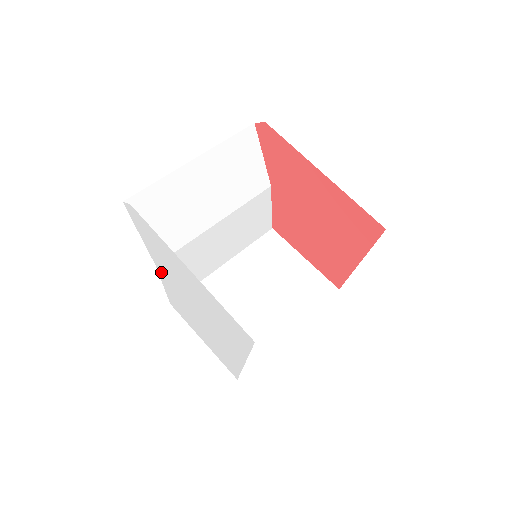
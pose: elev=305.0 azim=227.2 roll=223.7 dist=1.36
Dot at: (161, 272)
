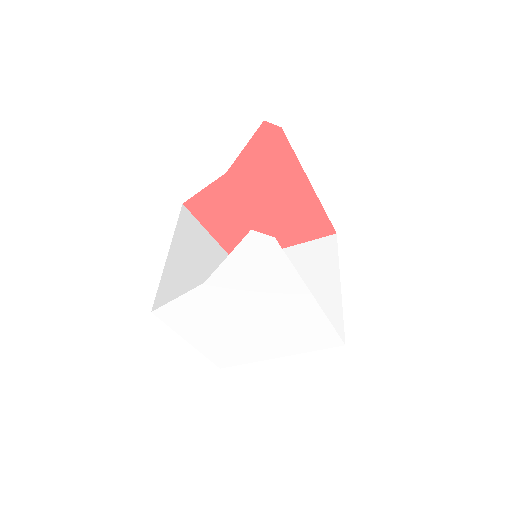
Dot at: (209, 289)
